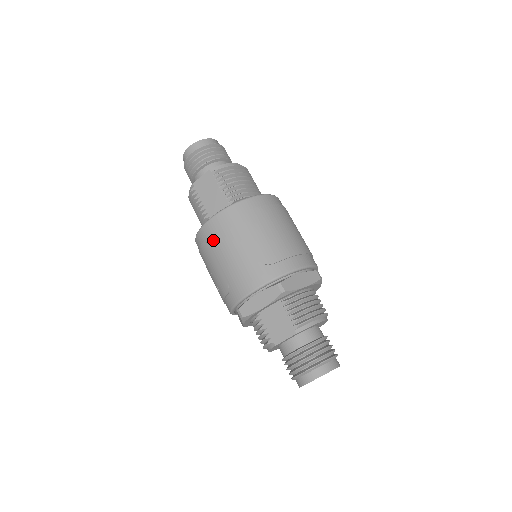
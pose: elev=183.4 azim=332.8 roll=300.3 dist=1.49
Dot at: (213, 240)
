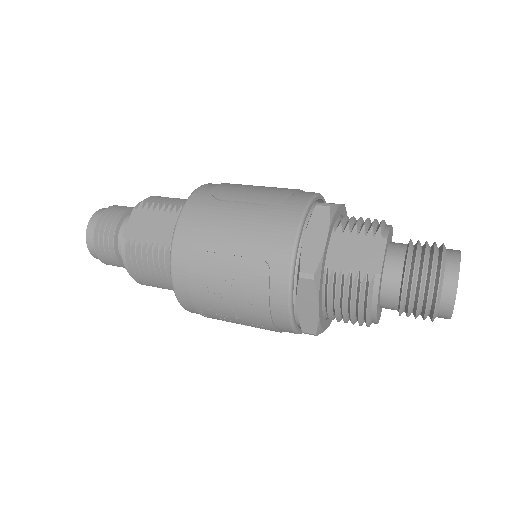
Dot at: (199, 237)
